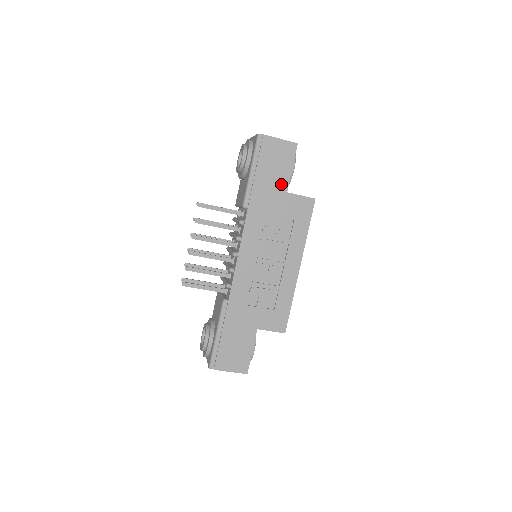
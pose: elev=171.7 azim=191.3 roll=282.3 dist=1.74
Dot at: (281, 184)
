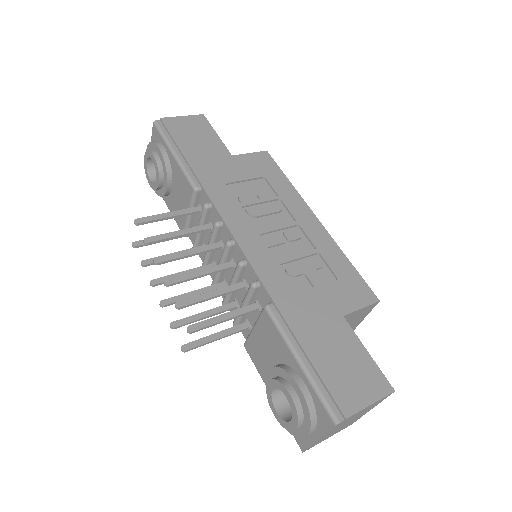
Dot at: (219, 151)
